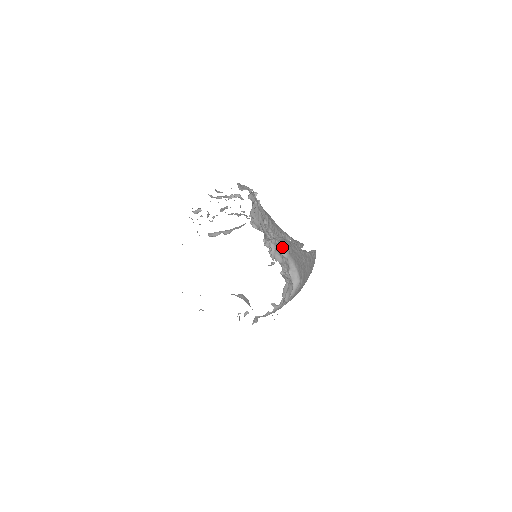
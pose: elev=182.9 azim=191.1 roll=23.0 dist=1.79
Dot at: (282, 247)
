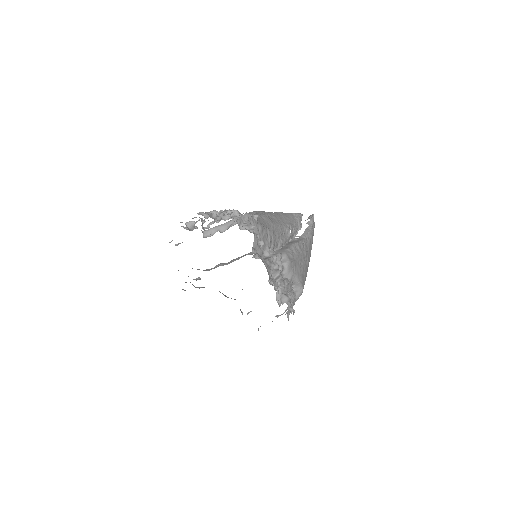
Dot at: (286, 270)
